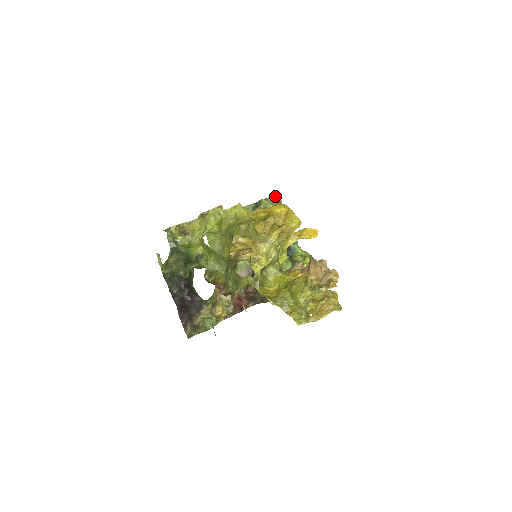
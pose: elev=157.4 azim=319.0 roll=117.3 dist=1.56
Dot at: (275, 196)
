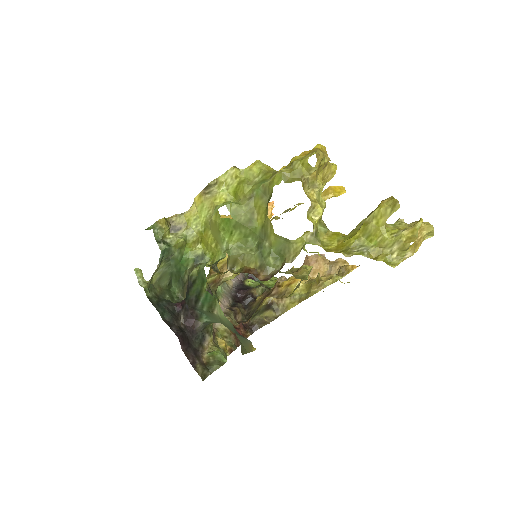
Dot at: occluded
